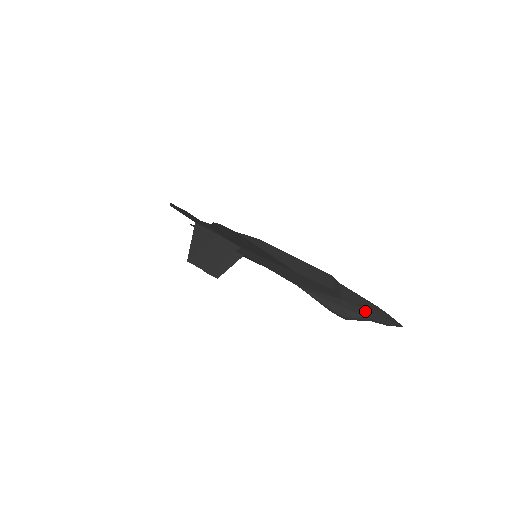
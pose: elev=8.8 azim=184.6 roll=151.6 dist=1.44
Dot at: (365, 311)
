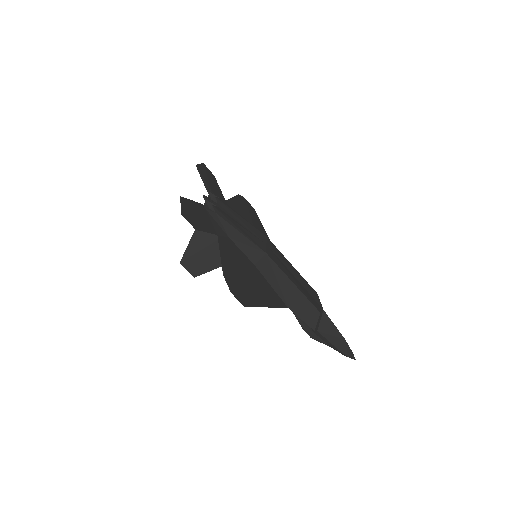
Dot at: (332, 344)
